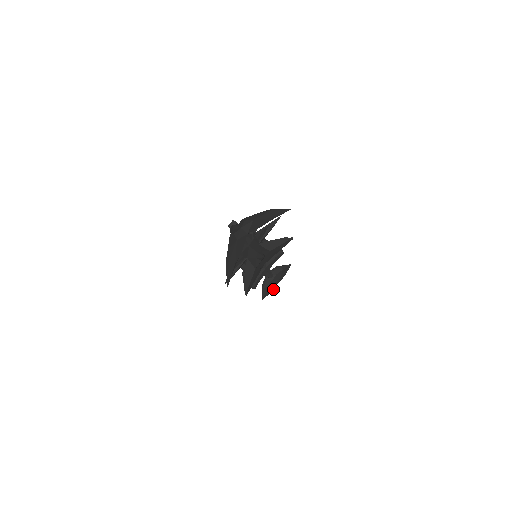
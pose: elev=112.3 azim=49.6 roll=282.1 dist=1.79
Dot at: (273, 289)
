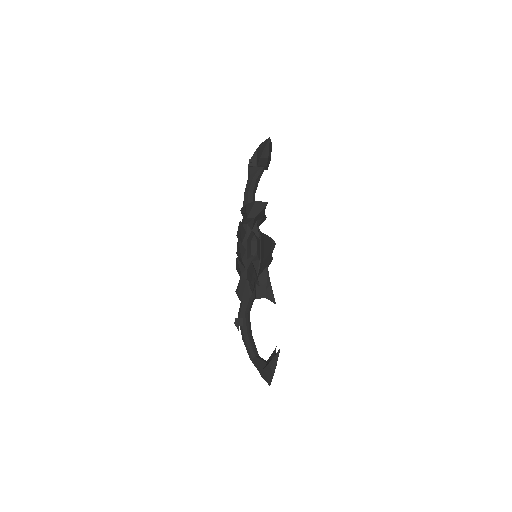
Dot at: occluded
